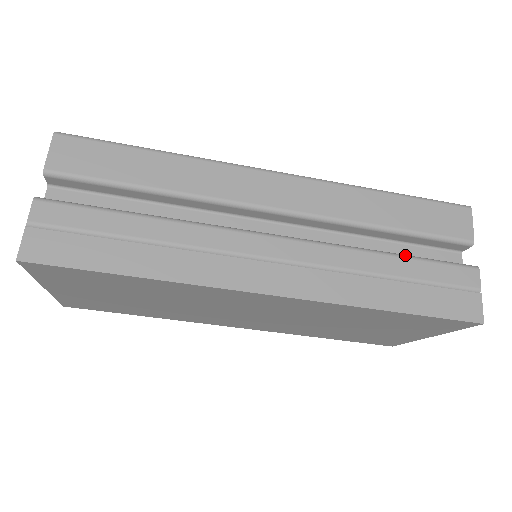
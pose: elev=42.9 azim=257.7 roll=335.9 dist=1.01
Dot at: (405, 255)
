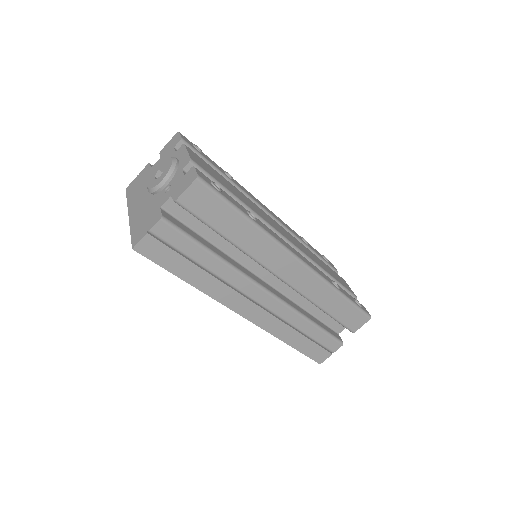
Dot at: (318, 326)
